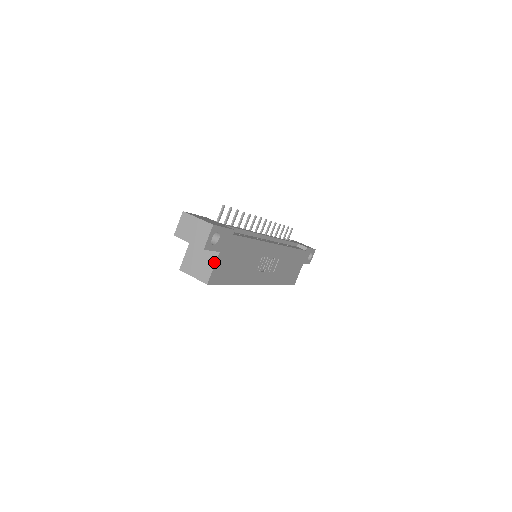
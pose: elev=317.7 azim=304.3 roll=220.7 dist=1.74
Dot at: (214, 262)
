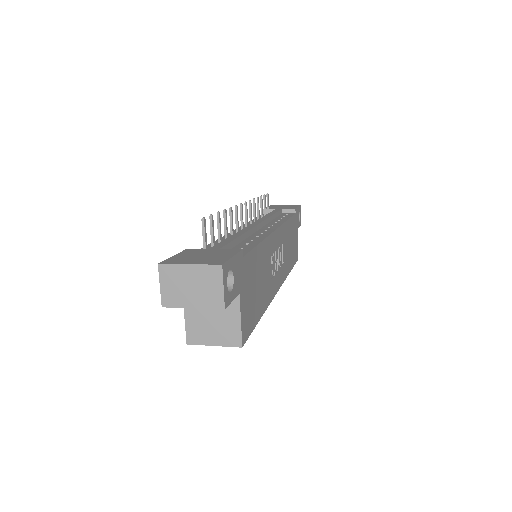
Dot at: (237, 312)
